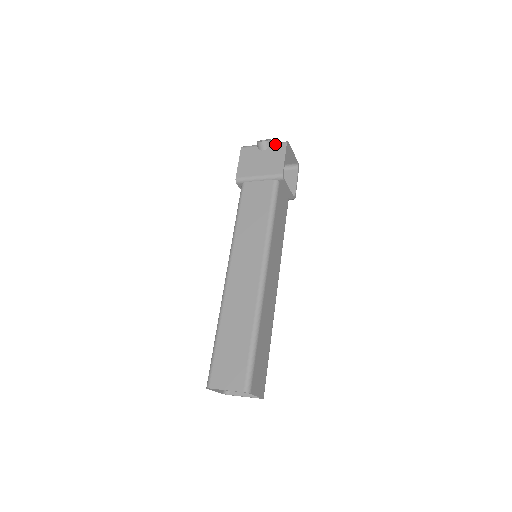
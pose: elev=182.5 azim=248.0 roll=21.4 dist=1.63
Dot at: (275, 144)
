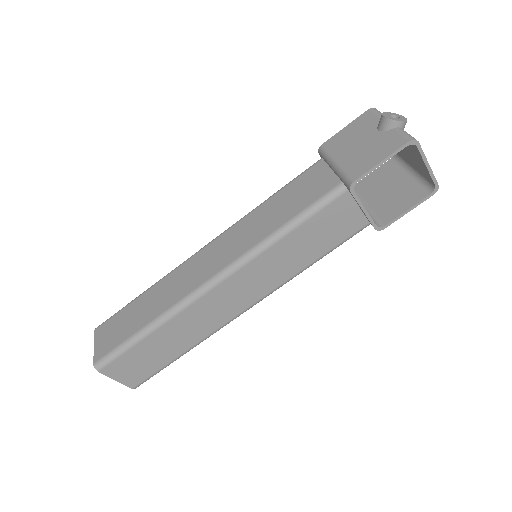
Dot at: (398, 132)
